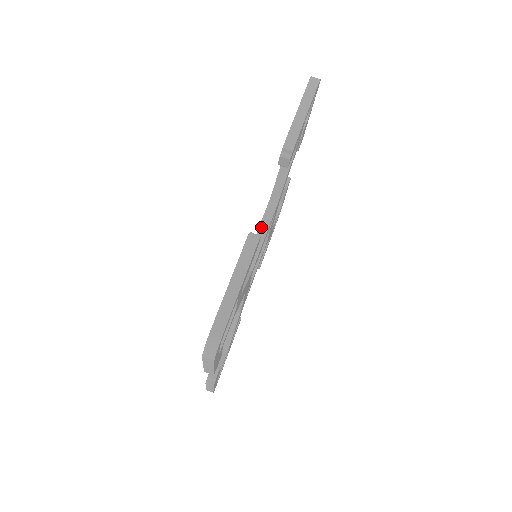
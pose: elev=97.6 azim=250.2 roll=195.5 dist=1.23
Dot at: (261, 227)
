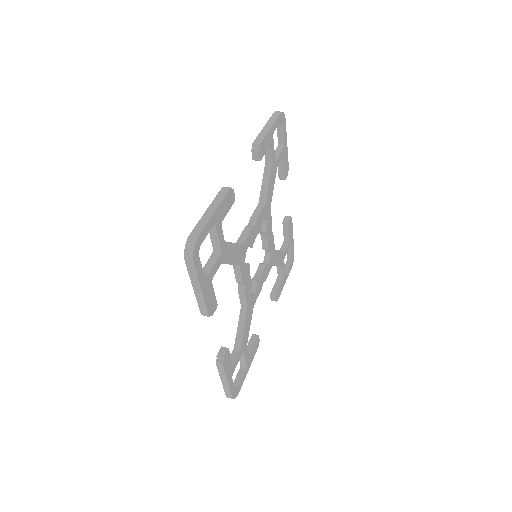
Dot at: (251, 219)
